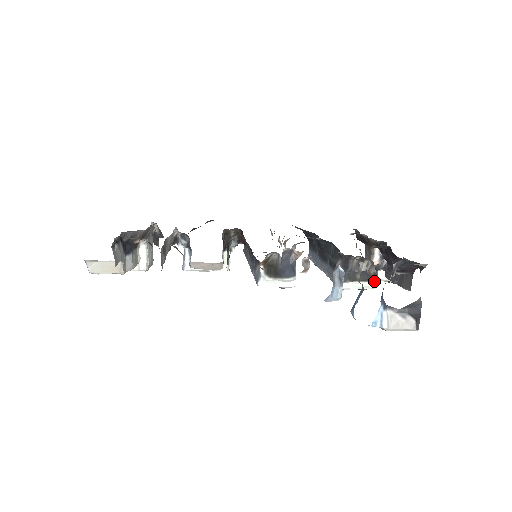
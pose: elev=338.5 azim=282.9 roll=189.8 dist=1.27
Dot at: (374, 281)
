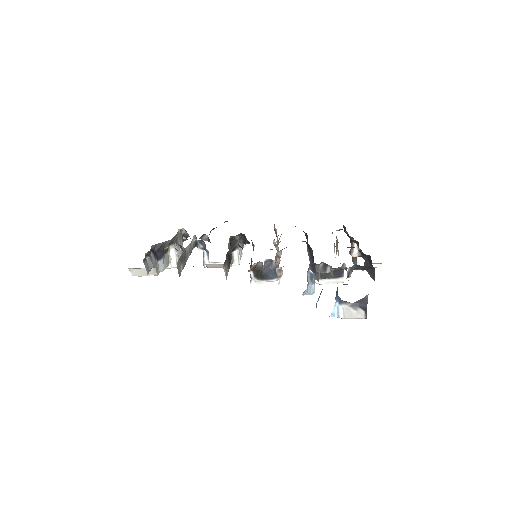
Dot at: (341, 278)
